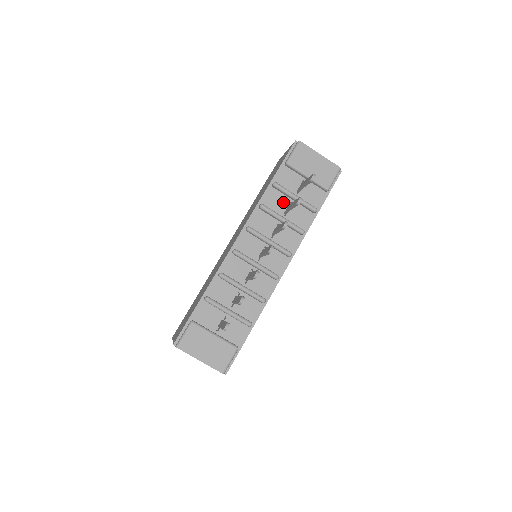
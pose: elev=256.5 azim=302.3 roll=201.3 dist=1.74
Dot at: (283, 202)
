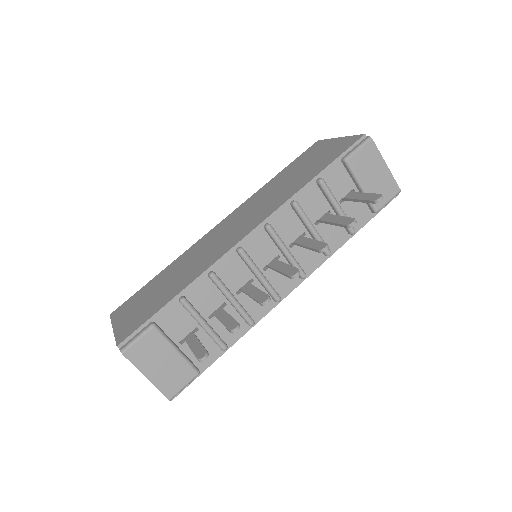
Dot at: (321, 207)
